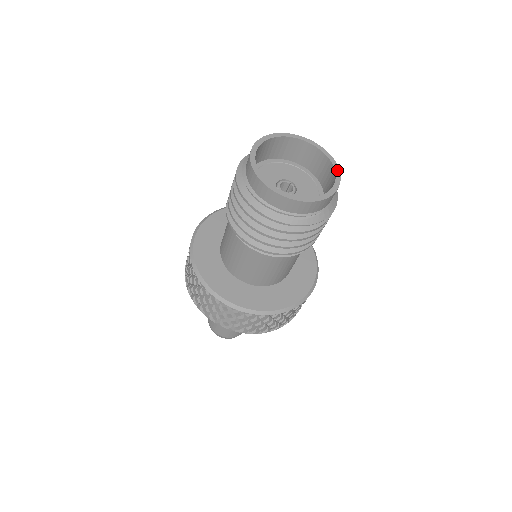
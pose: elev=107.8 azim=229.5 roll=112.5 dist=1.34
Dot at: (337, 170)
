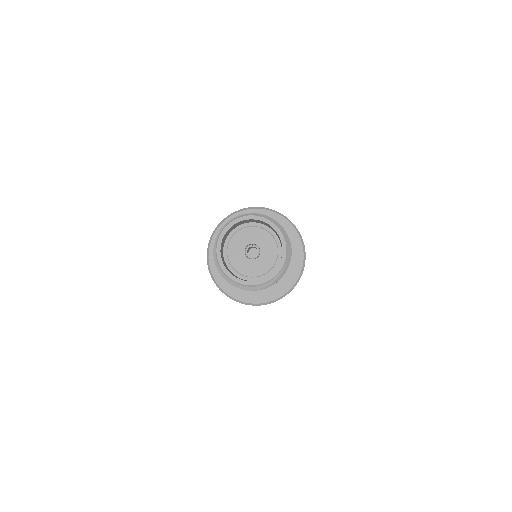
Dot at: (276, 229)
